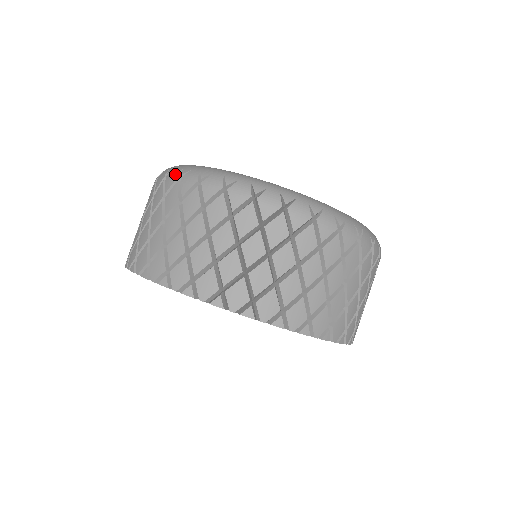
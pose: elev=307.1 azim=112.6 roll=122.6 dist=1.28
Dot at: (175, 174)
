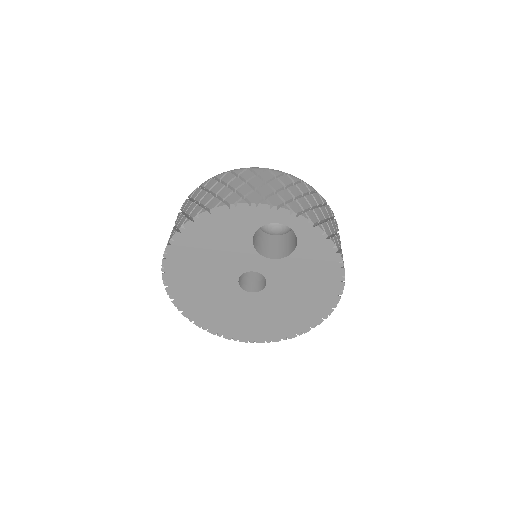
Dot at: (208, 179)
